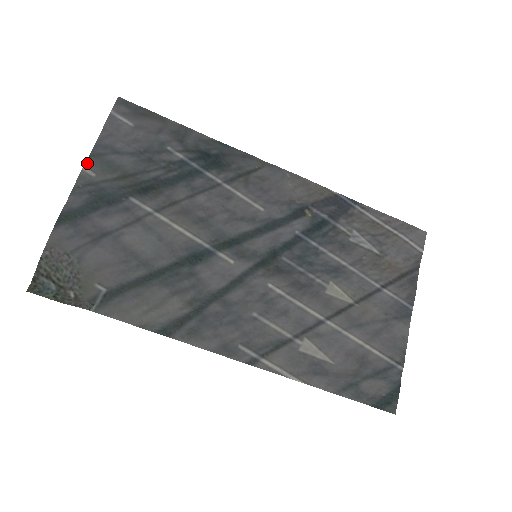
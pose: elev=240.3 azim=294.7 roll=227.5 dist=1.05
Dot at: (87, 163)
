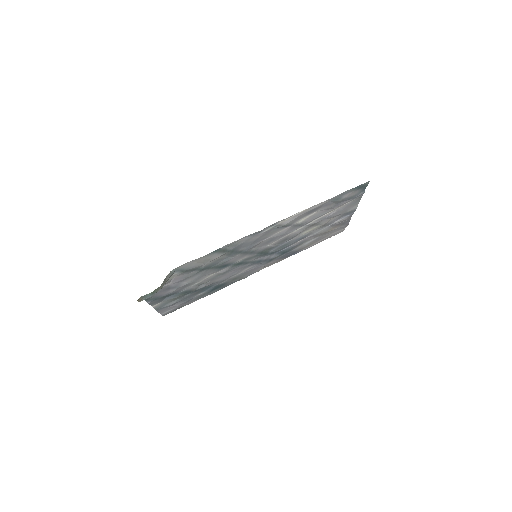
Dot at: (154, 308)
